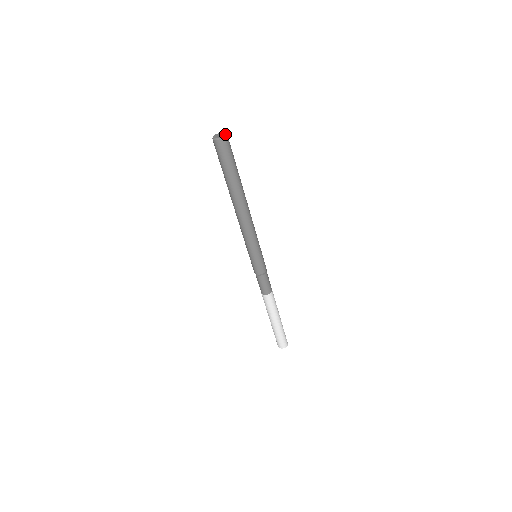
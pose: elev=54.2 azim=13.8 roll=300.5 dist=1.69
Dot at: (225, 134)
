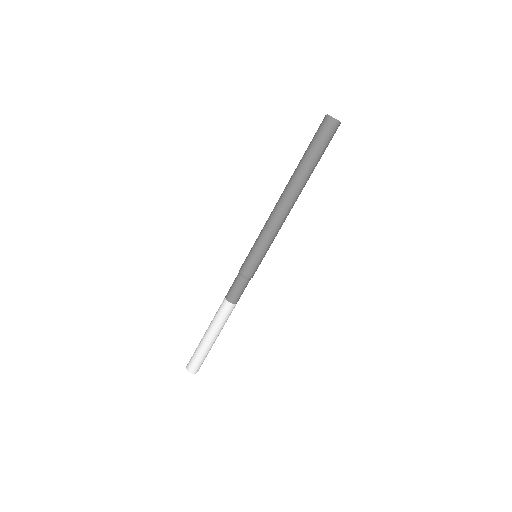
Dot at: occluded
